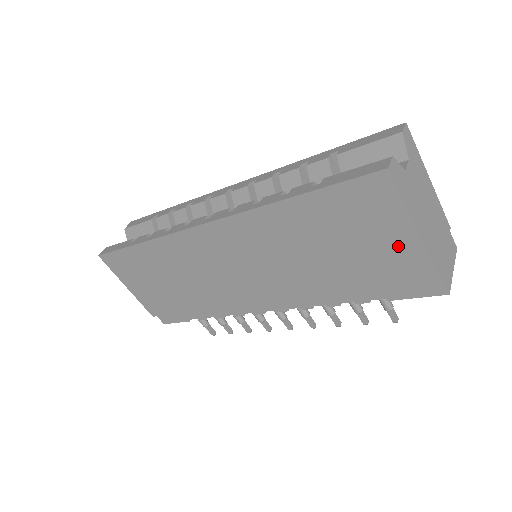
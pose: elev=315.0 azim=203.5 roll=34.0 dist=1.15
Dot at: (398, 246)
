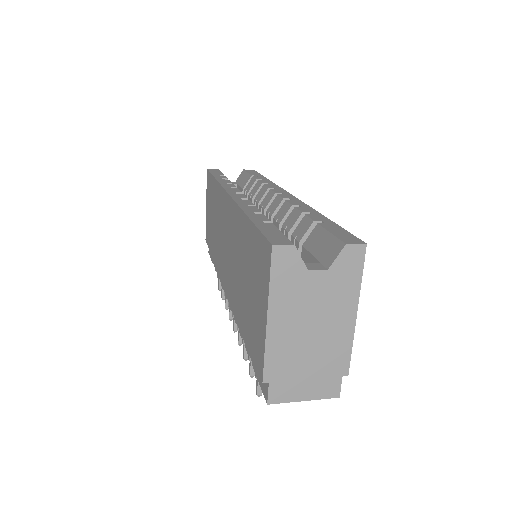
Dot at: (260, 322)
